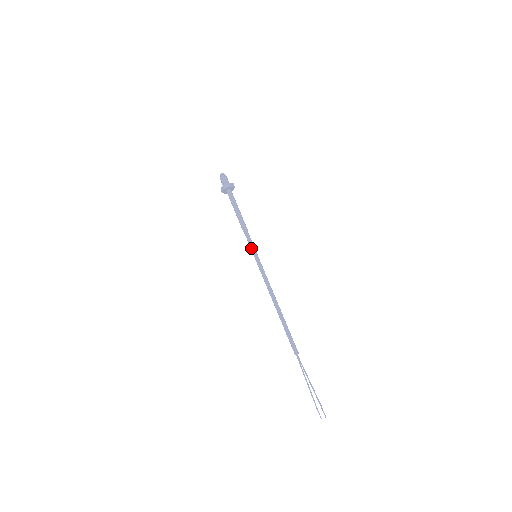
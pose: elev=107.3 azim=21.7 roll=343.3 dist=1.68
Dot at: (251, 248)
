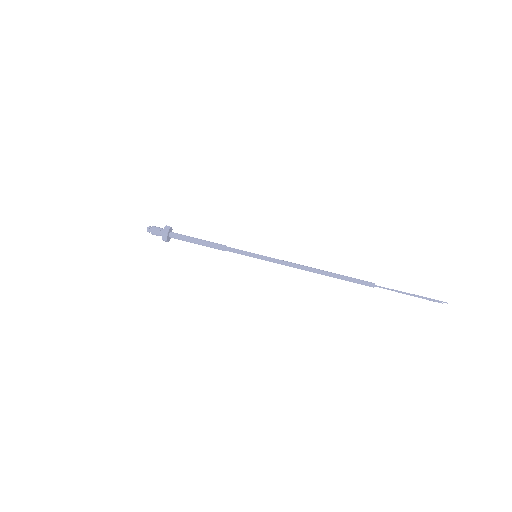
Dot at: occluded
